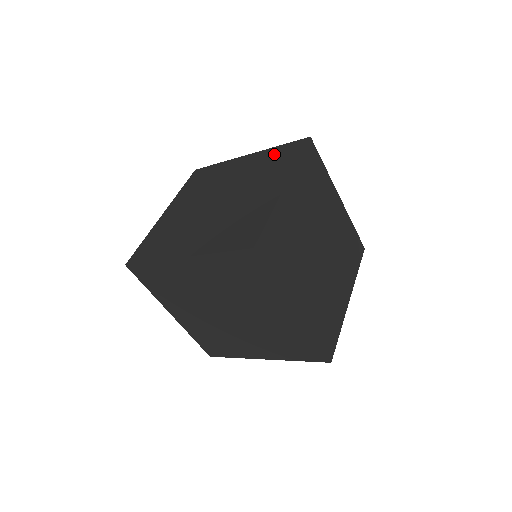
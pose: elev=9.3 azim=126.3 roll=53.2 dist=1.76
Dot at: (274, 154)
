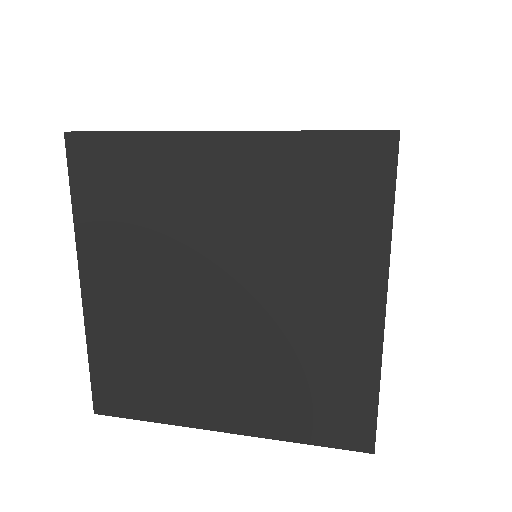
Dot at: (310, 169)
